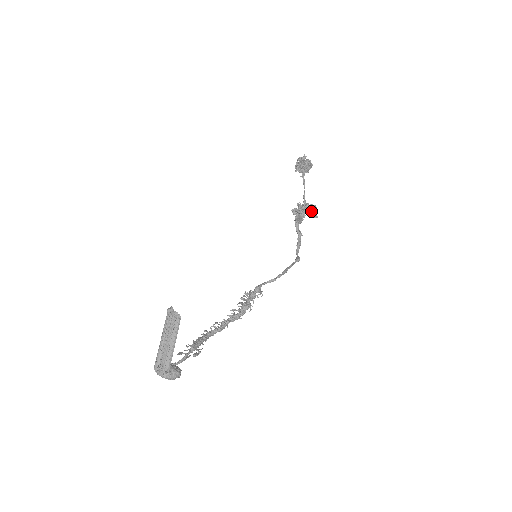
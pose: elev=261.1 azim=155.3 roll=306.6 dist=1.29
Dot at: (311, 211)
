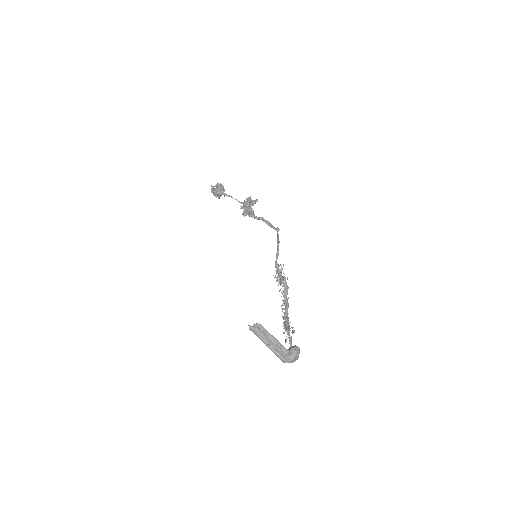
Dot at: (251, 202)
